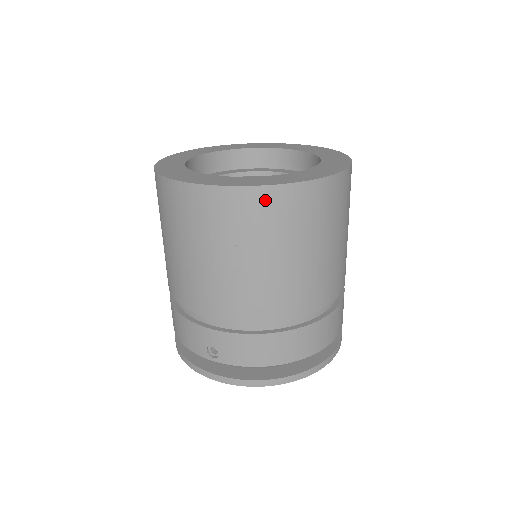
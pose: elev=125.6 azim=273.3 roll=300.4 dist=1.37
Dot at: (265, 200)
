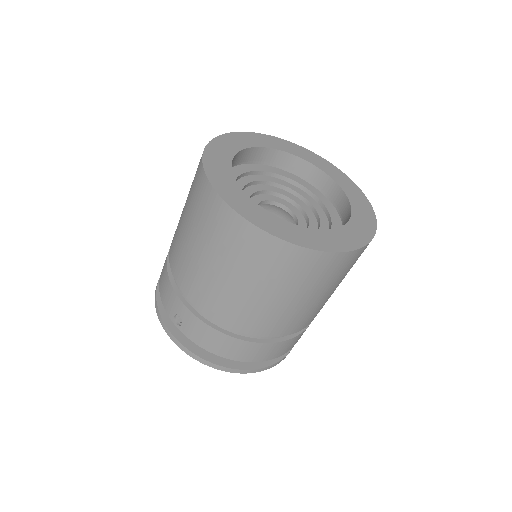
Dot at: (274, 248)
